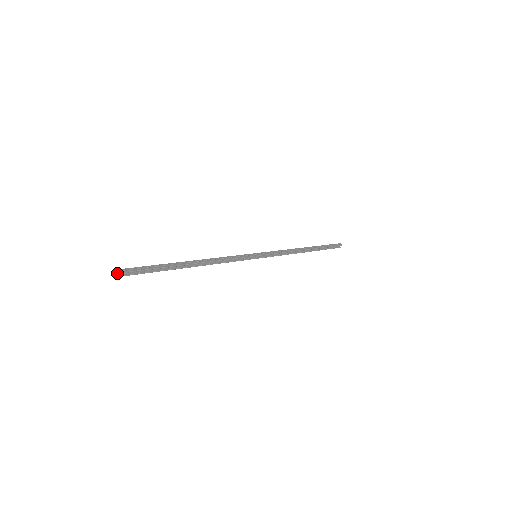
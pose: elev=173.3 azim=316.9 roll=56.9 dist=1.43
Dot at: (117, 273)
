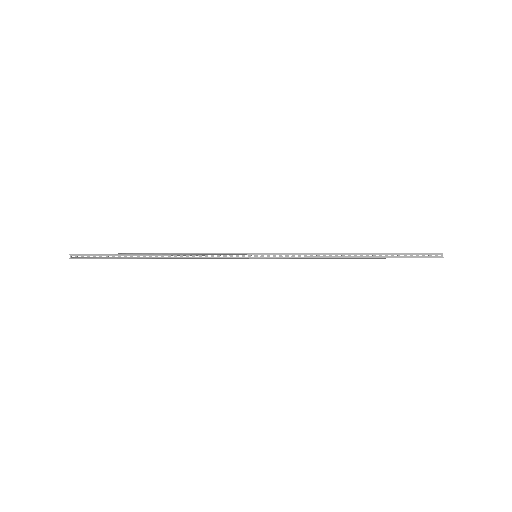
Dot at: (70, 254)
